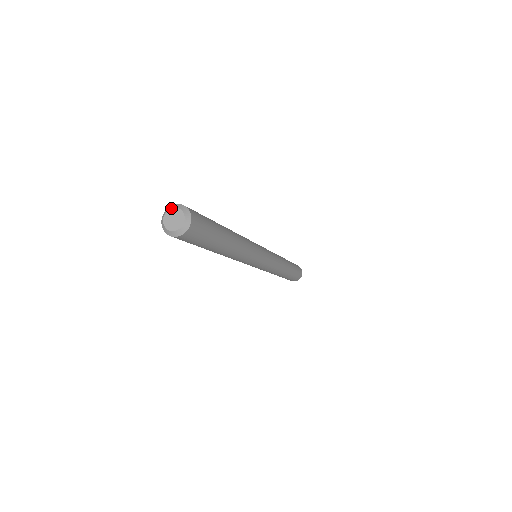
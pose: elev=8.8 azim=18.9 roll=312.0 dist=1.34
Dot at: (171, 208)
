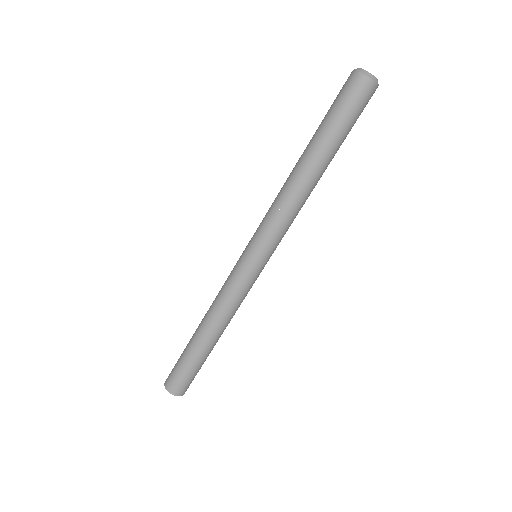
Dot at: occluded
